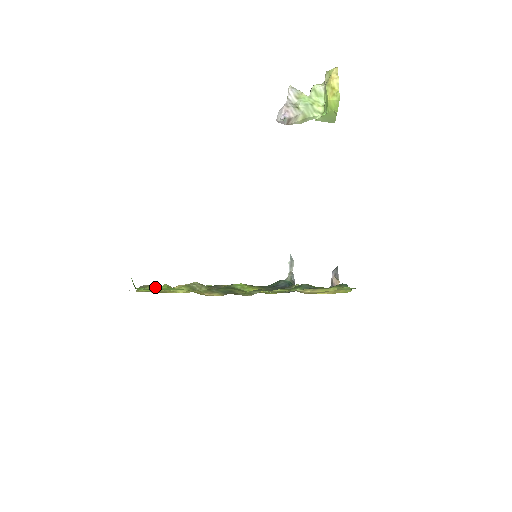
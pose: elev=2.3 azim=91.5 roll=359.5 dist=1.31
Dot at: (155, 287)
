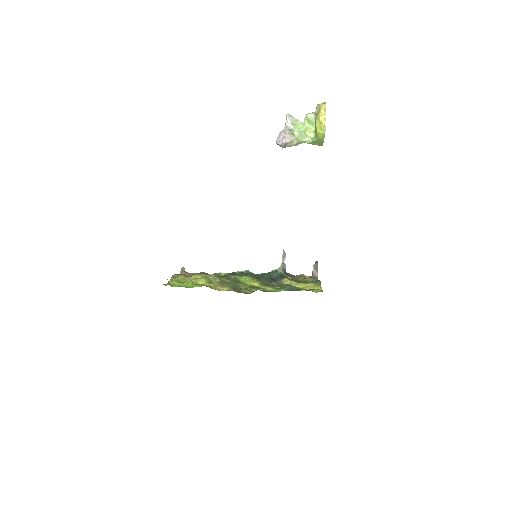
Dot at: (183, 278)
